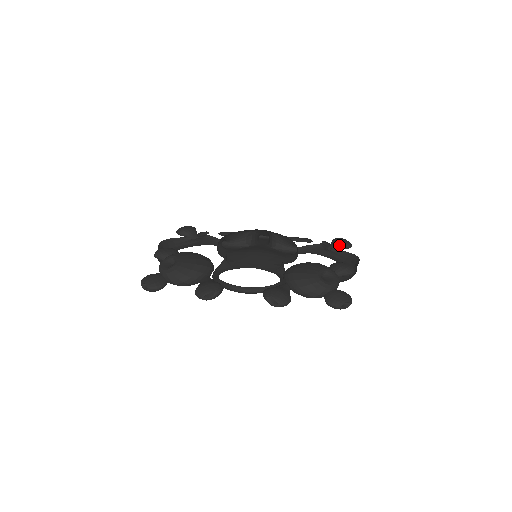
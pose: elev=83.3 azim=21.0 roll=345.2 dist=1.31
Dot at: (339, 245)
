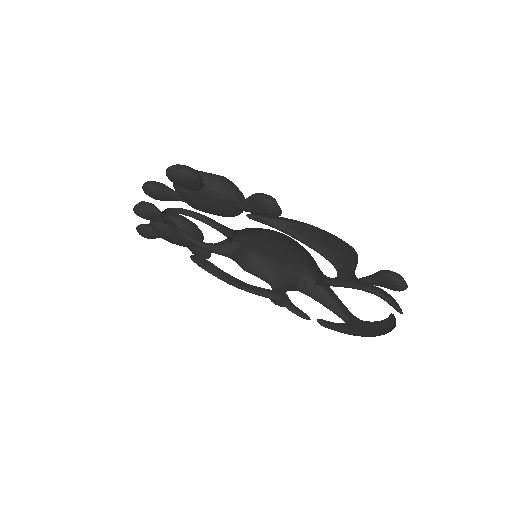
Dot at: (376, 272)
